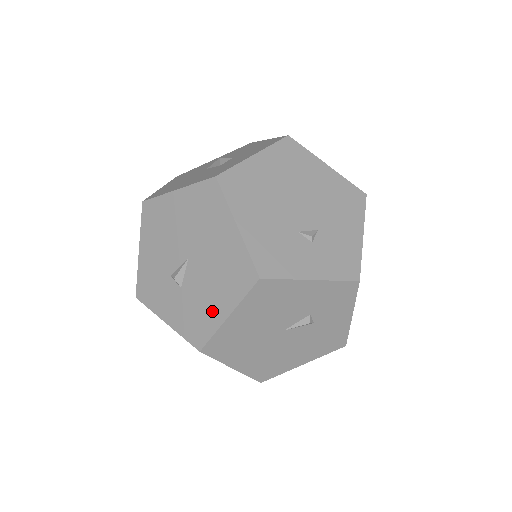
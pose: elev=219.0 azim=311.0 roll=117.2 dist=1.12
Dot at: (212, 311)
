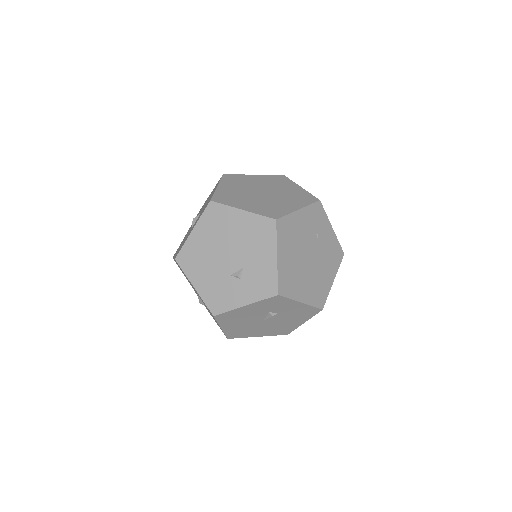
Dot at: (217, 323)
